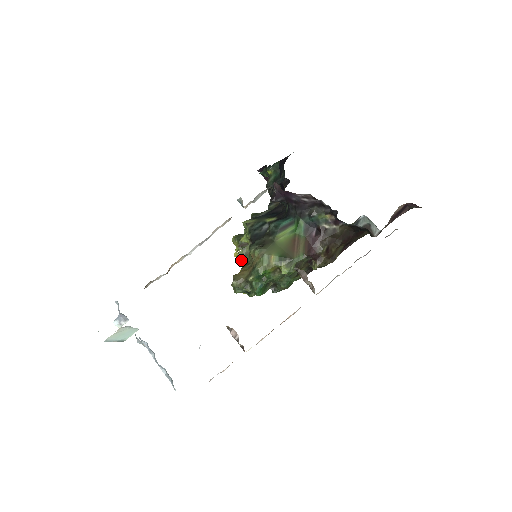
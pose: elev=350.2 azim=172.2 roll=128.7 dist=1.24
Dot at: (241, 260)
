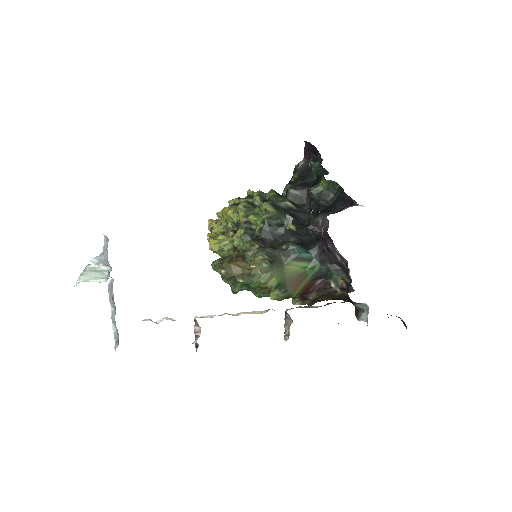
Dot at: (241, 250)
